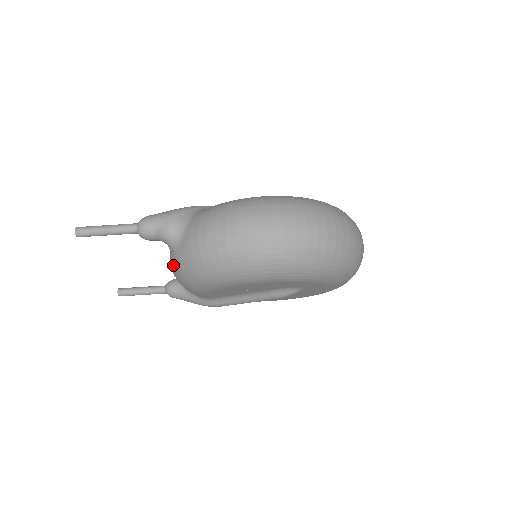
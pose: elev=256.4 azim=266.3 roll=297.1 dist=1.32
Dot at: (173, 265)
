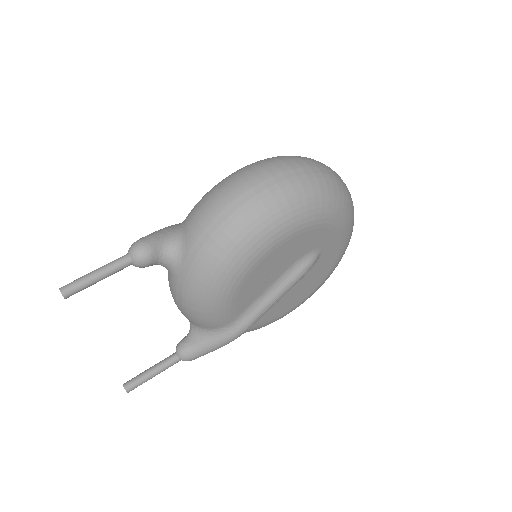
Dot at: (183, 285)
